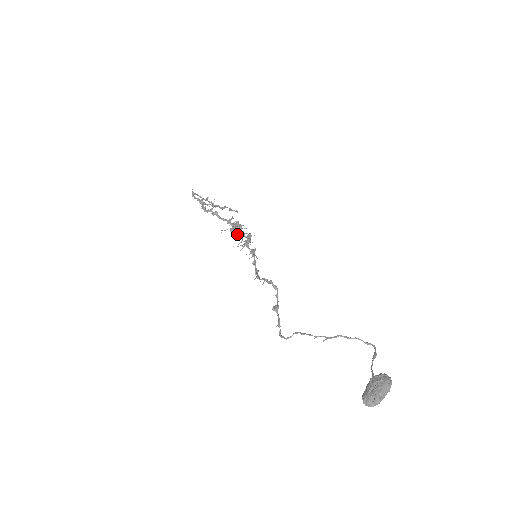
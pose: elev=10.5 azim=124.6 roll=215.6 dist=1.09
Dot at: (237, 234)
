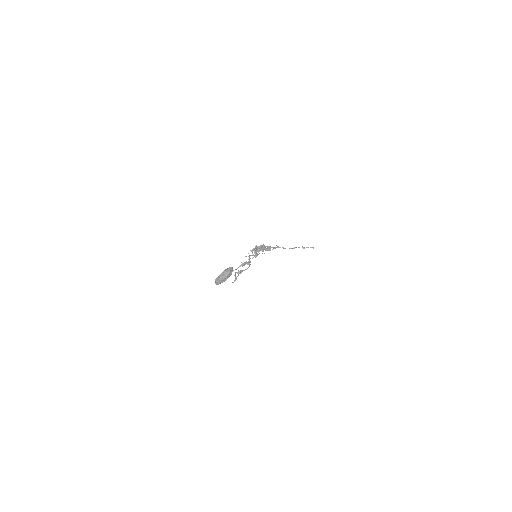
Dot at: (252, 250)
